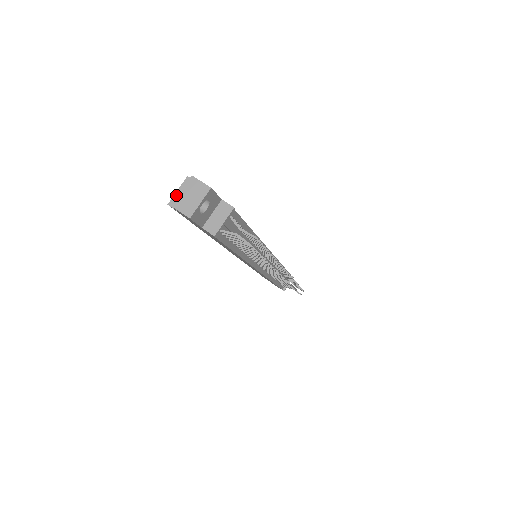
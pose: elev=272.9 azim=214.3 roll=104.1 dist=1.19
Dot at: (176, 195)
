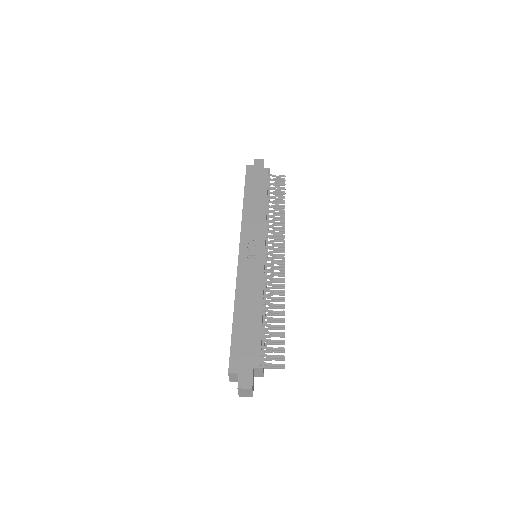
Dot at: (230, 379)
